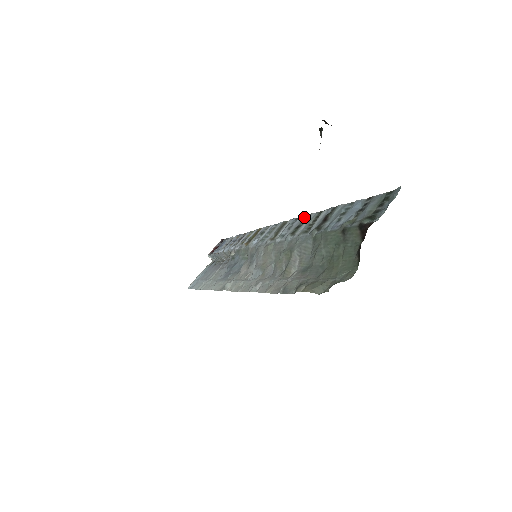
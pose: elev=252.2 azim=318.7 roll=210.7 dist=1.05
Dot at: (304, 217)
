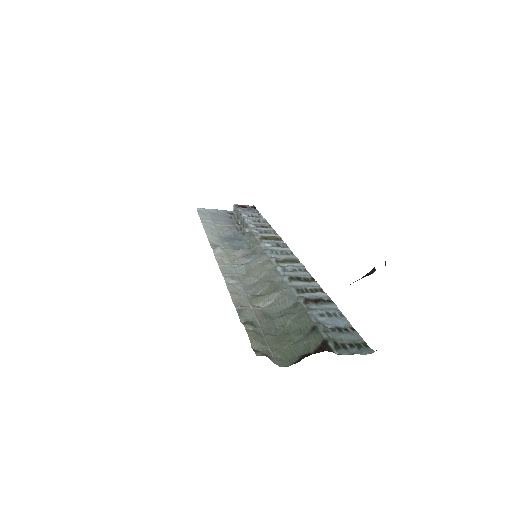
Dot at: (310, 277)
